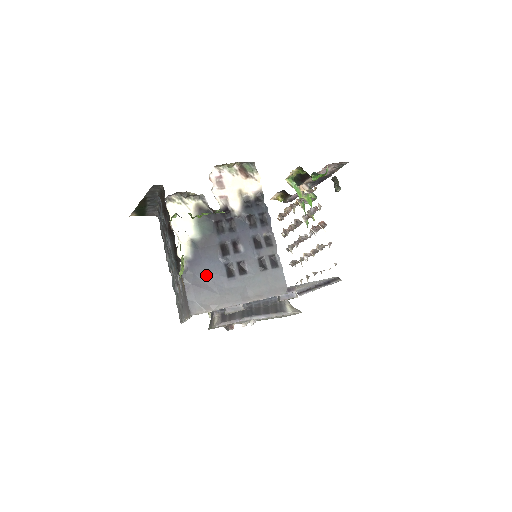
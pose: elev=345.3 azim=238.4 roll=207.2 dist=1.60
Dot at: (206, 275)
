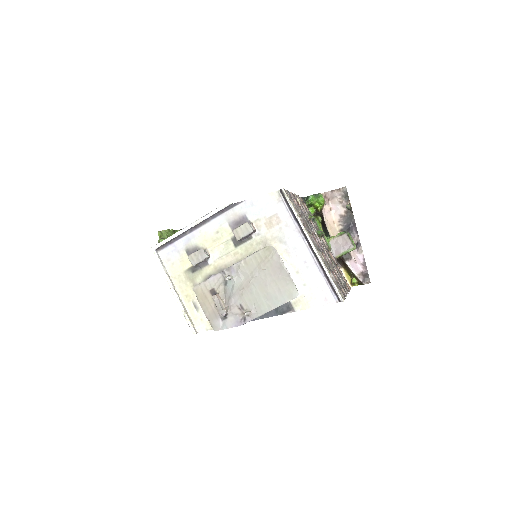
Dot at: occluded
